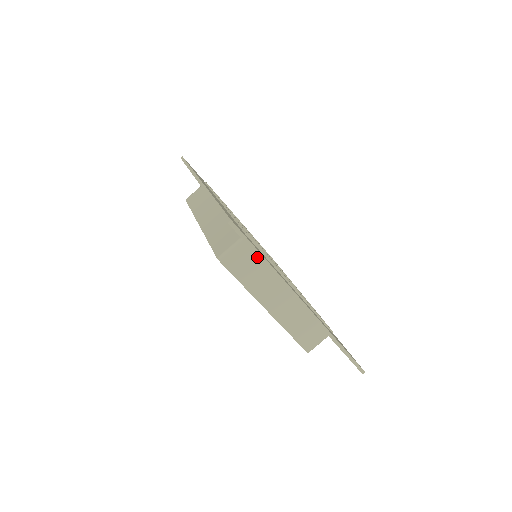
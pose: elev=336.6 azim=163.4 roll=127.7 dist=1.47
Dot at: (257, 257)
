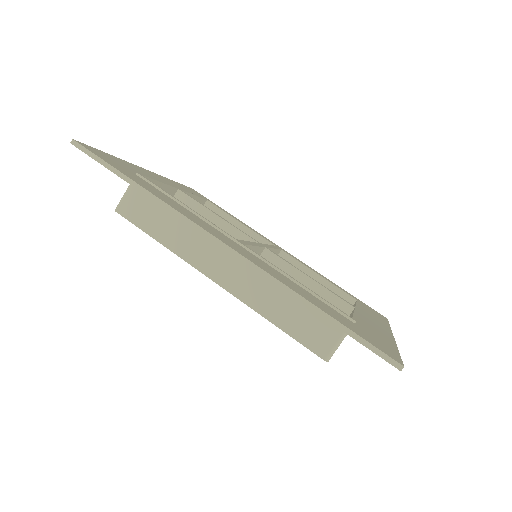
Dot at: occluded
